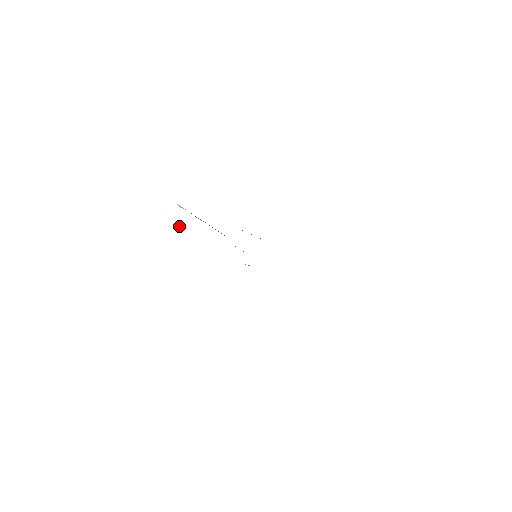
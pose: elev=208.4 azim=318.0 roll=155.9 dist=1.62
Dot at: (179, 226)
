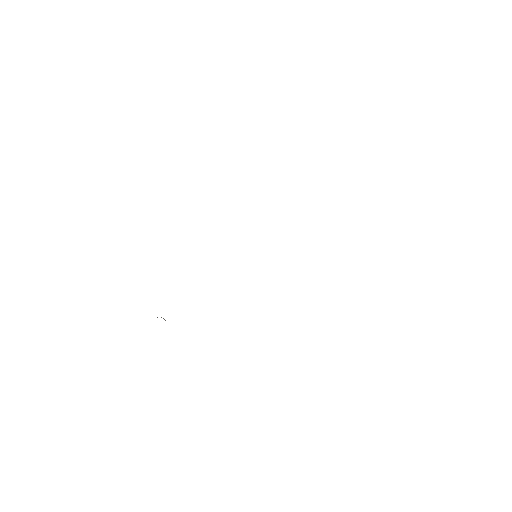
Dot at: occluded
